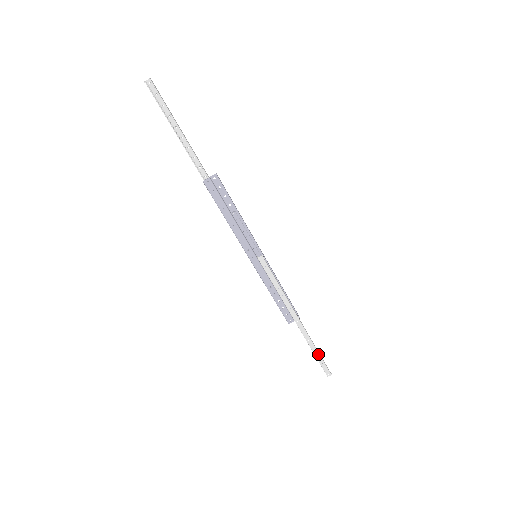
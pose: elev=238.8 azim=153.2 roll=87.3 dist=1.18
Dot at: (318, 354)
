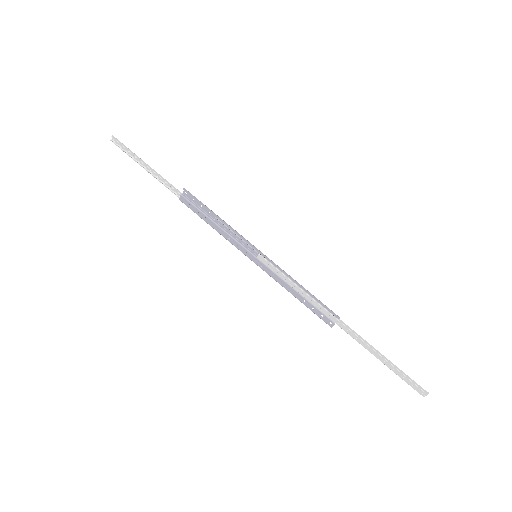
Dot at: (390, 364)
